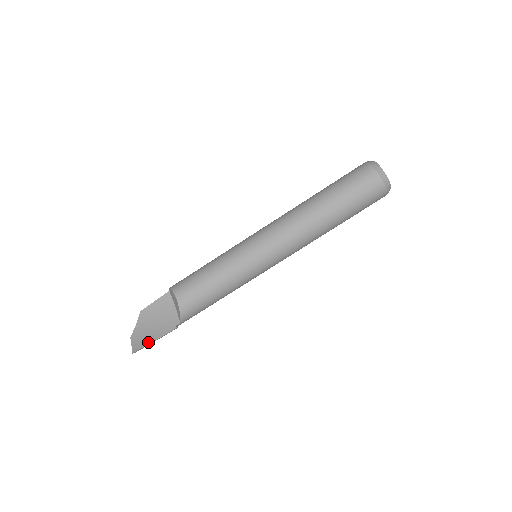
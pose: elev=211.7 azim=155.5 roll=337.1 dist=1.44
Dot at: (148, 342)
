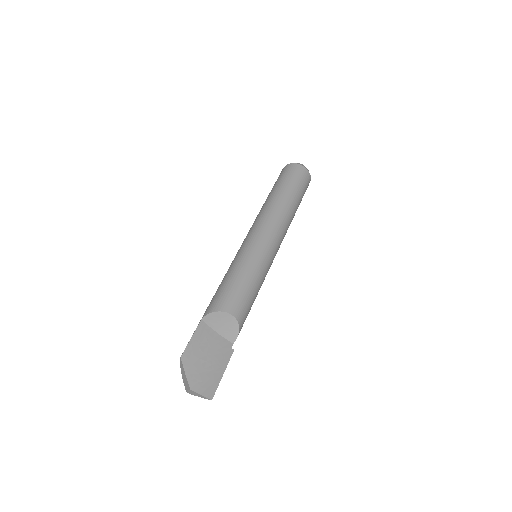
Dot at: (218, 379)
